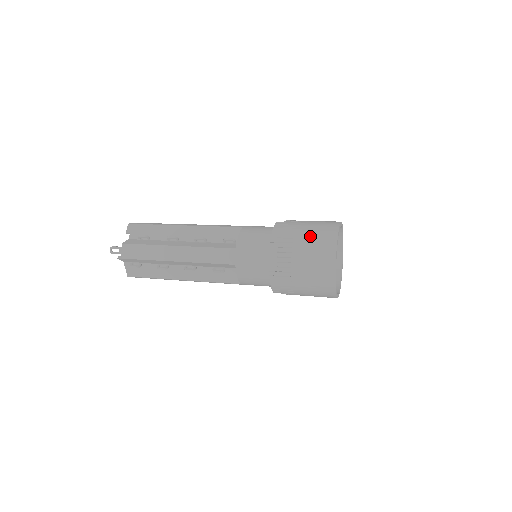
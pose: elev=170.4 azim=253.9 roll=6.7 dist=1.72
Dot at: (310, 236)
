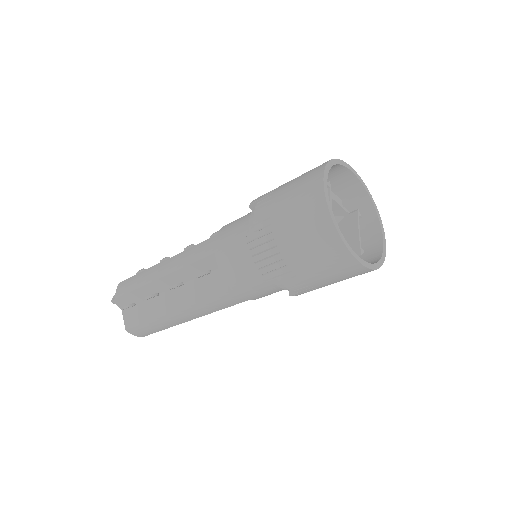
Dot at: occluded
